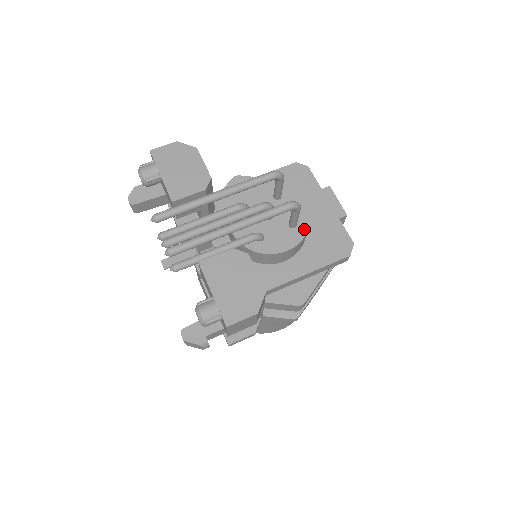
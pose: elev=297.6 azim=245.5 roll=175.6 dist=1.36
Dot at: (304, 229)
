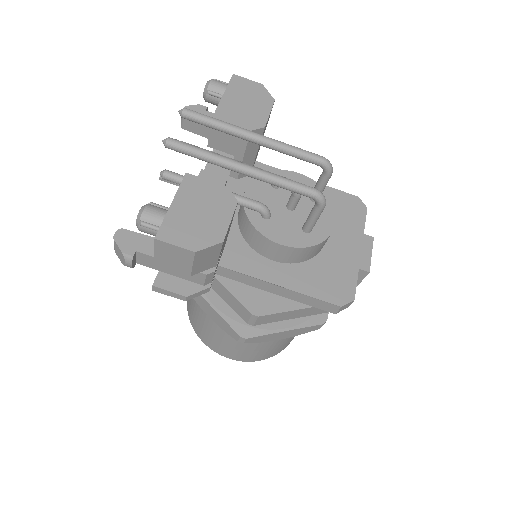
Dot at: (314, 241)
